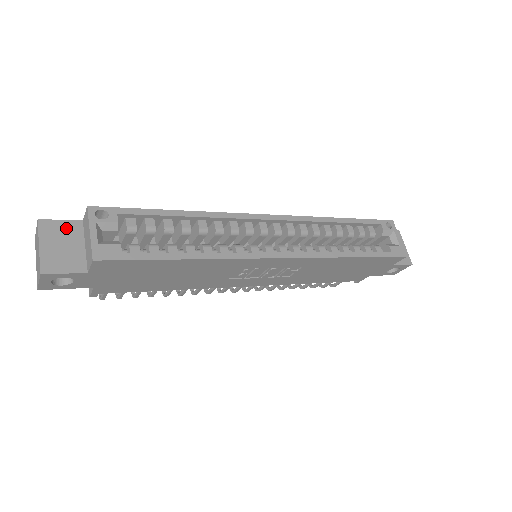
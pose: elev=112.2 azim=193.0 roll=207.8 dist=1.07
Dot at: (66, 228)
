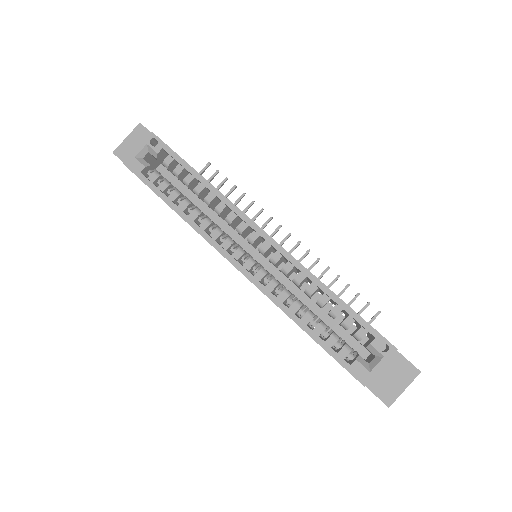
Dot at: occluded
